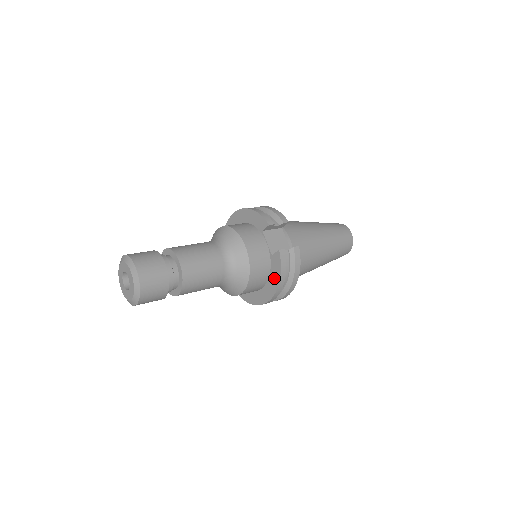
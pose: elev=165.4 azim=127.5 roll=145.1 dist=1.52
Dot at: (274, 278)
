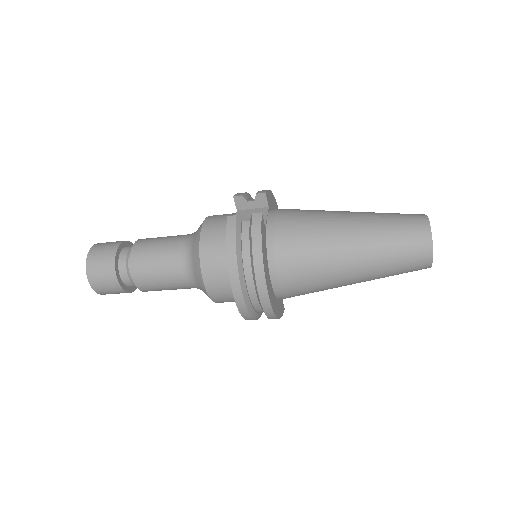
Dot at: occluded
